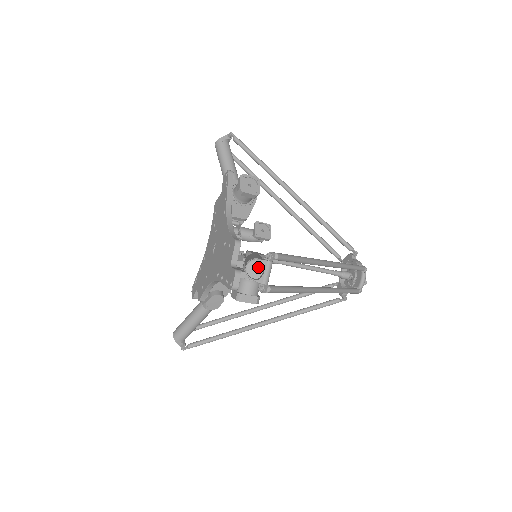
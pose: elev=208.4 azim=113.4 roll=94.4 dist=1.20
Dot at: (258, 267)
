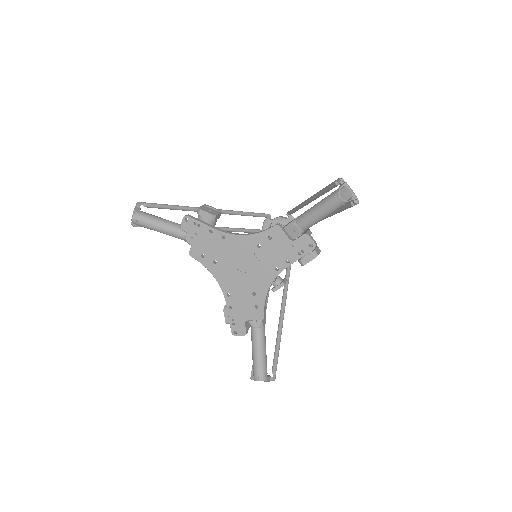
Dot at: occluded
